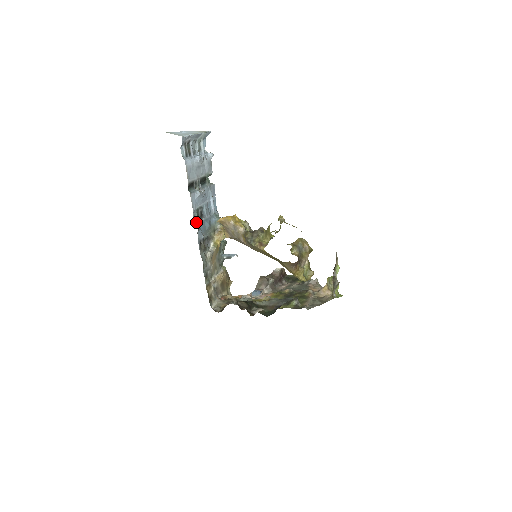
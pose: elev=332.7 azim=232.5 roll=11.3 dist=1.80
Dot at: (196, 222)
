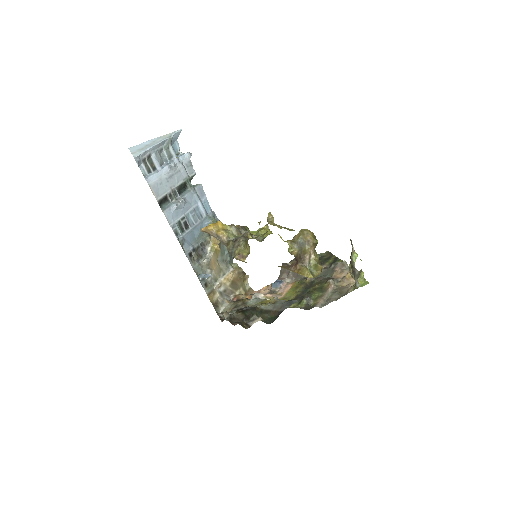
Dot at: (179, 236)
